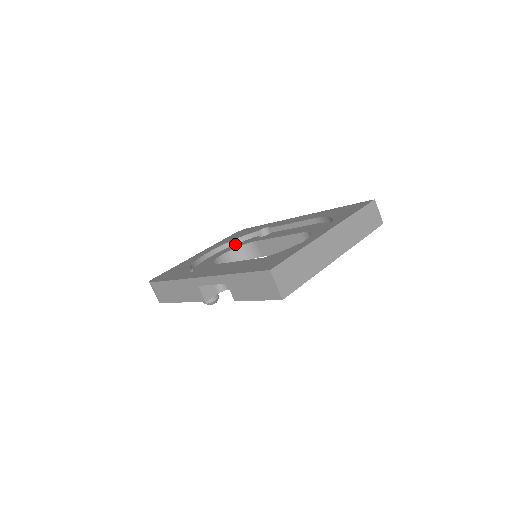
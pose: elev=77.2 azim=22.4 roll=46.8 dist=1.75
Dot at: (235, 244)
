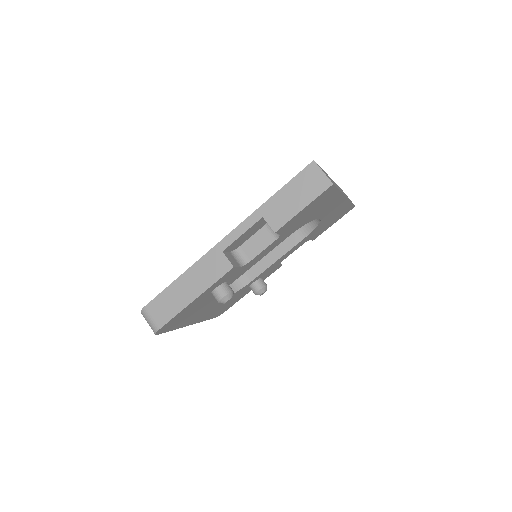
Dot at: occluded
